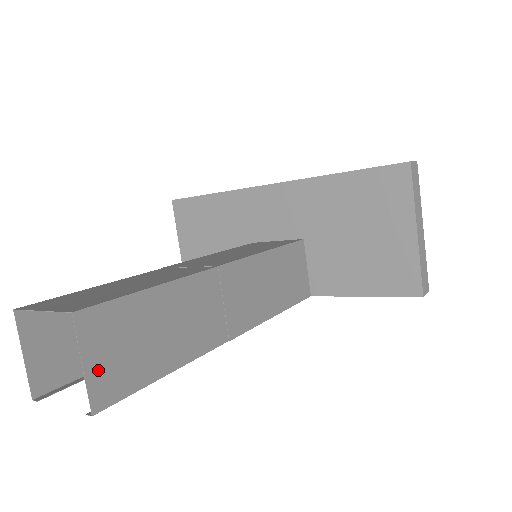
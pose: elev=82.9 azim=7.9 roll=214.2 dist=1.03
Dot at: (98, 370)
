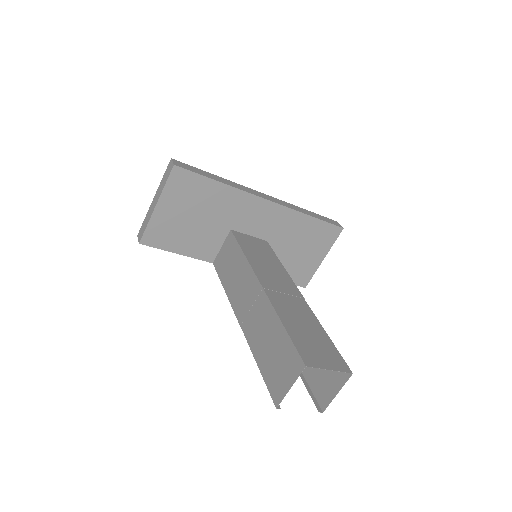
Dot at: (331, 391)
